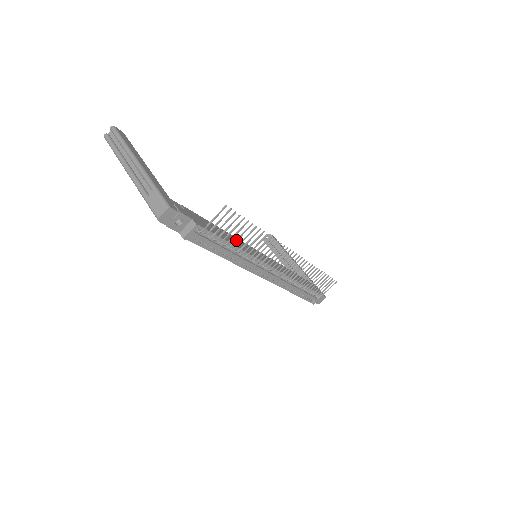
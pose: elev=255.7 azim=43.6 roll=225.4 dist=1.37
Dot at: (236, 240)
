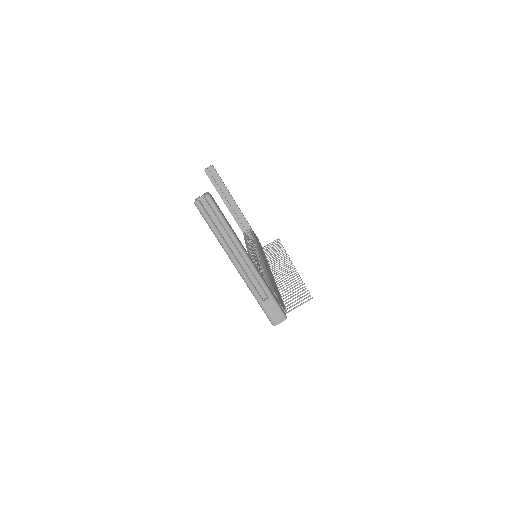
Dot at: occluded
